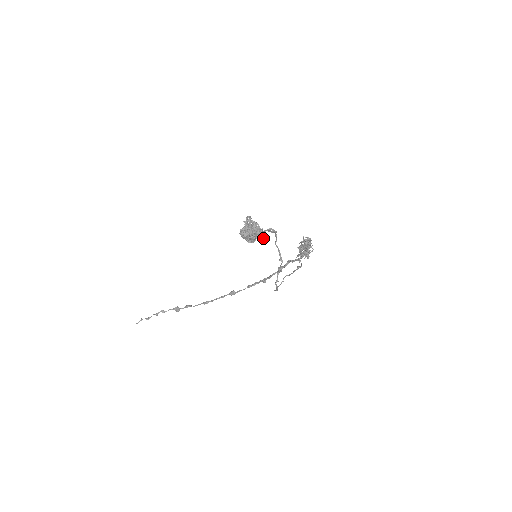
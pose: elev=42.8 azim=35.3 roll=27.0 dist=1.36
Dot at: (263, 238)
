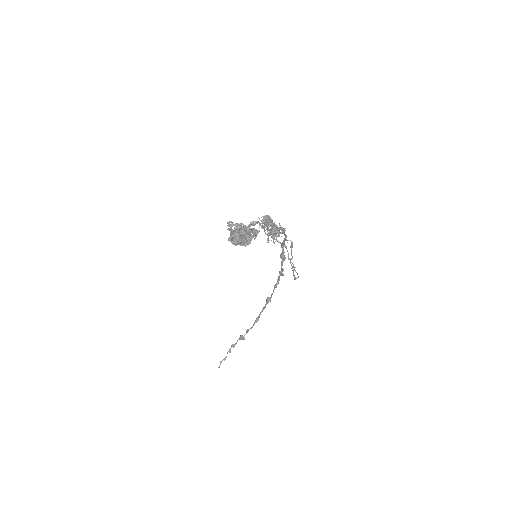
Dot at: occluded
